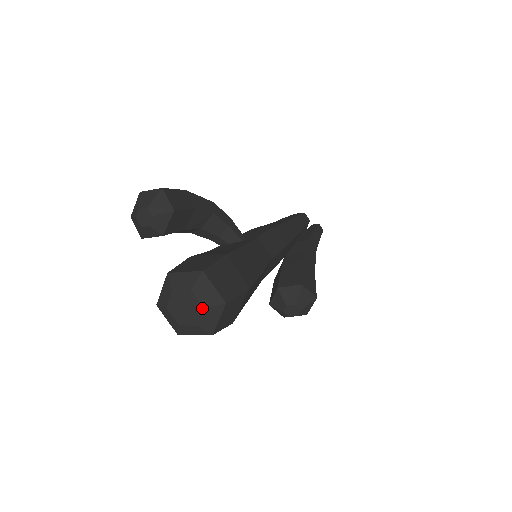
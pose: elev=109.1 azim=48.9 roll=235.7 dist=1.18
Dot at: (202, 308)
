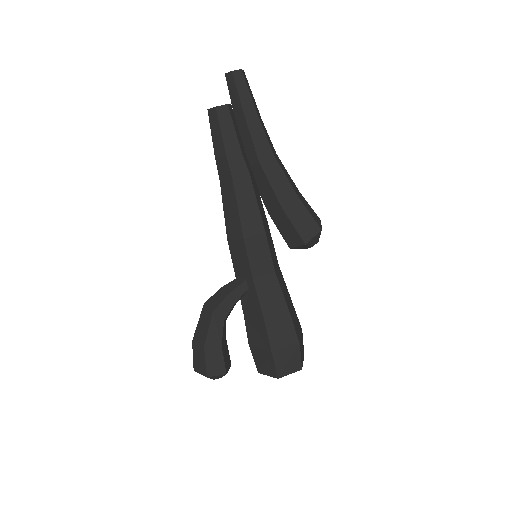
Dot at: occluded
